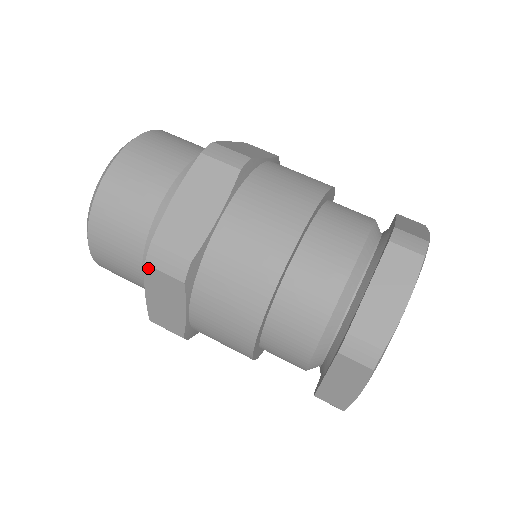
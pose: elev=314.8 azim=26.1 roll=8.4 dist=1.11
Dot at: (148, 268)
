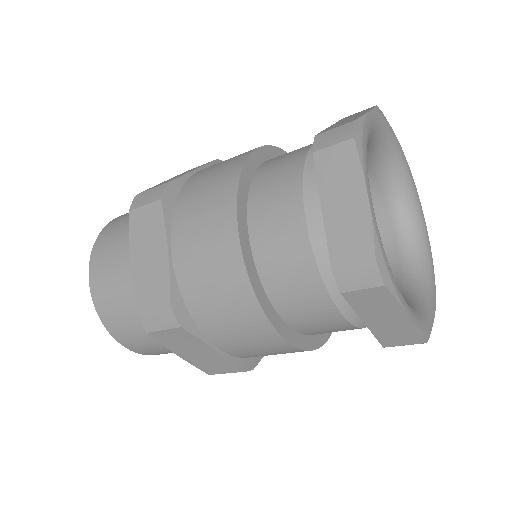
Dot at: (152, 335)
